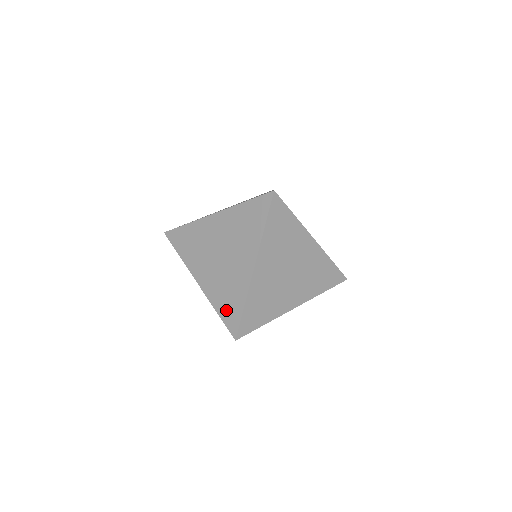
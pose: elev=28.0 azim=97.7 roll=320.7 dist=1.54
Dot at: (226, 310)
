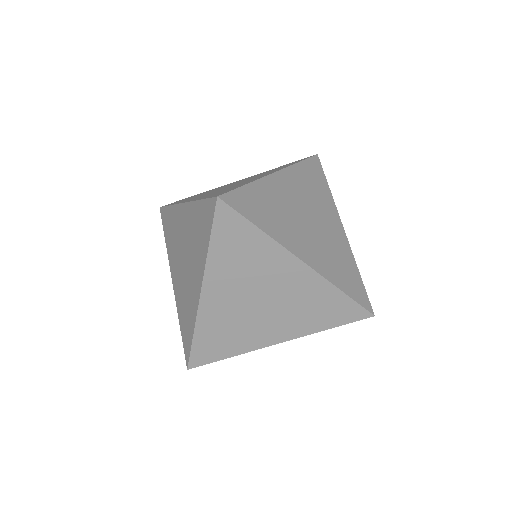
Dot at: (184, 329)
